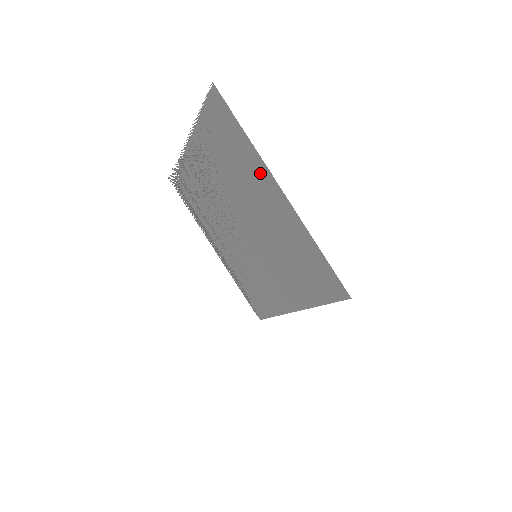
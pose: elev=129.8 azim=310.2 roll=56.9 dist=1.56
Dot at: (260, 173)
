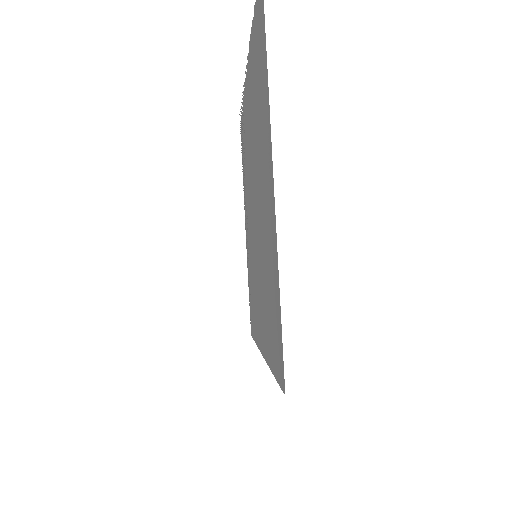
Dot at: (267, 134)
